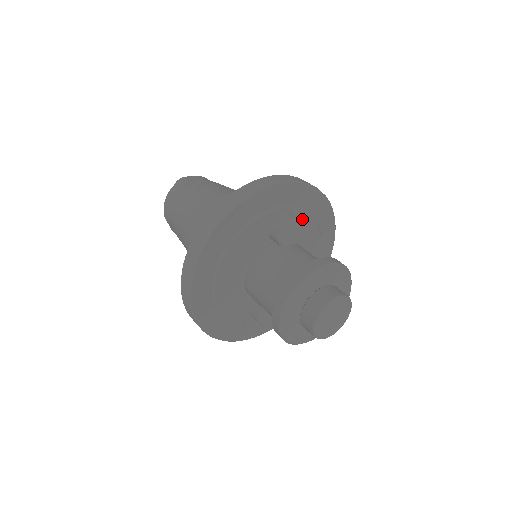
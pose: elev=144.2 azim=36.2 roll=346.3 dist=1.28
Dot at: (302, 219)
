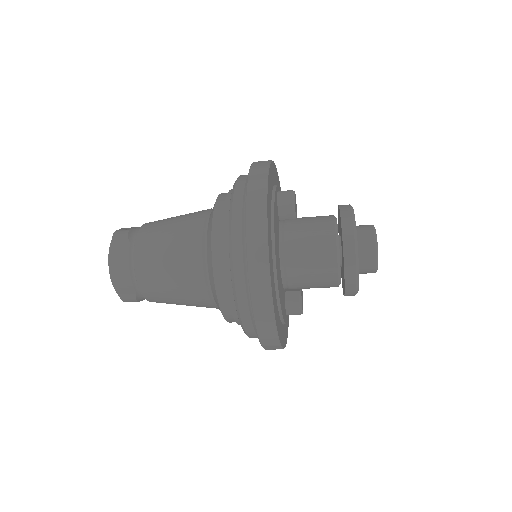
Dot at: occluded
